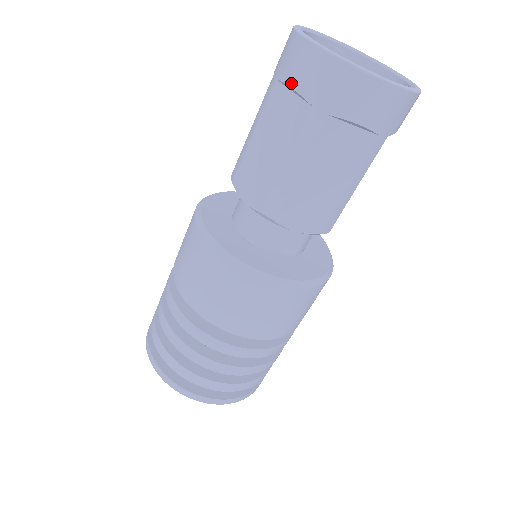
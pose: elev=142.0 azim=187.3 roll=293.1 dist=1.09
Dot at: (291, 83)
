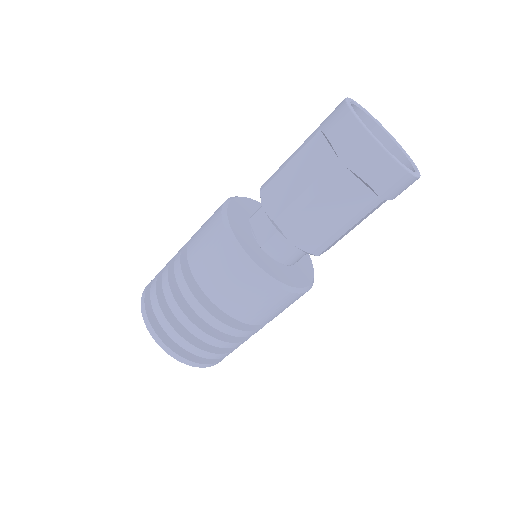
Dot at: occluded
